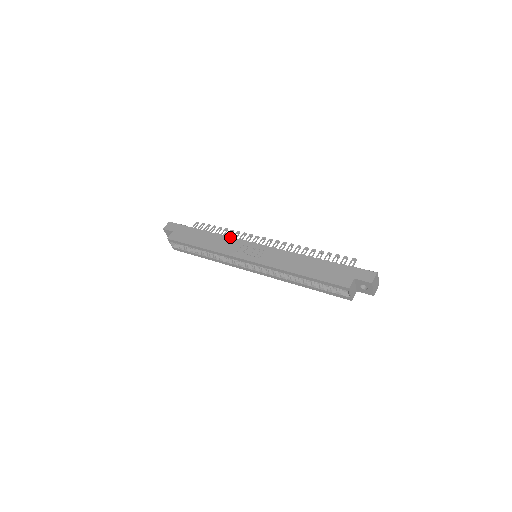
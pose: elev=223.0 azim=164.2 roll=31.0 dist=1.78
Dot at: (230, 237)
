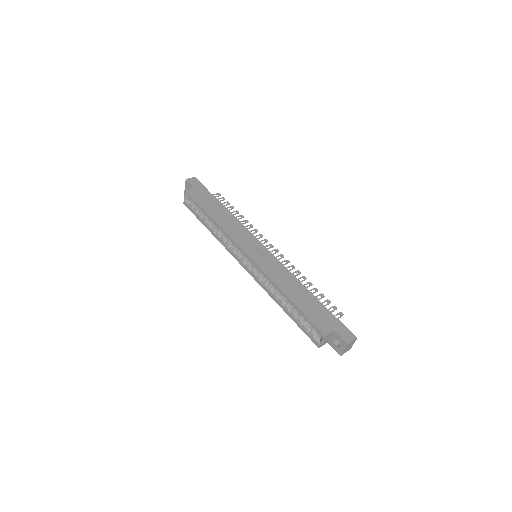
Dot at: (243, 225)
